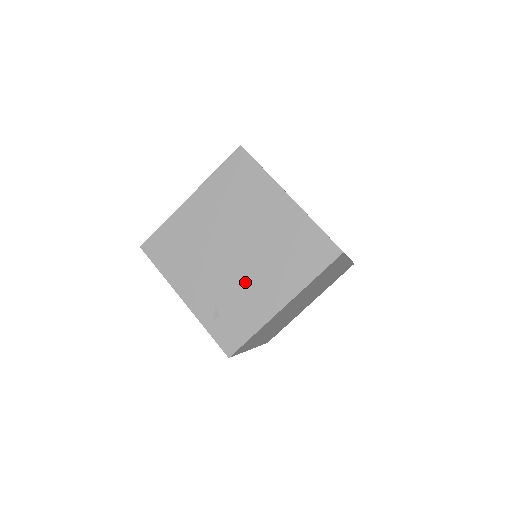
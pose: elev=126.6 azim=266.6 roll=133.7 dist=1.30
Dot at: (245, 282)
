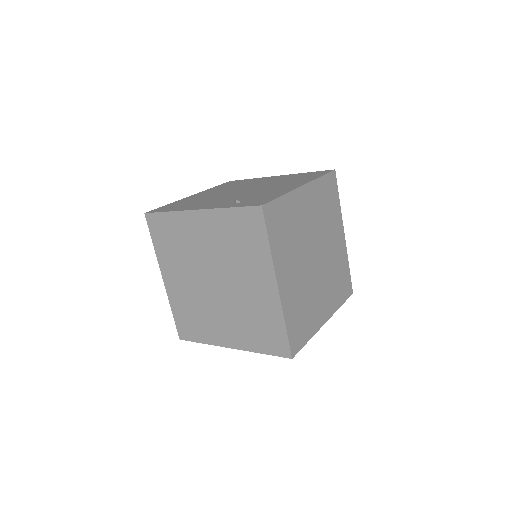
Dot at: (259, 191)
